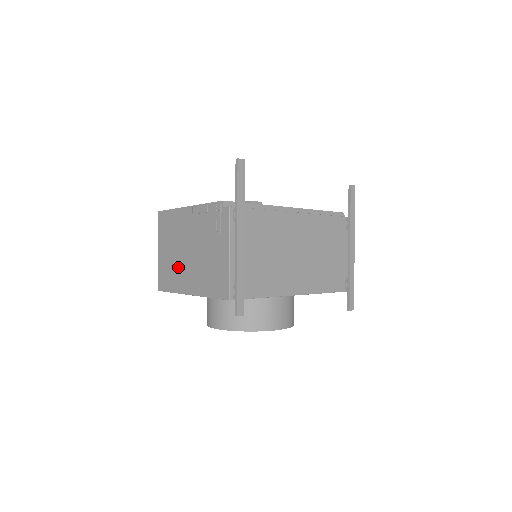
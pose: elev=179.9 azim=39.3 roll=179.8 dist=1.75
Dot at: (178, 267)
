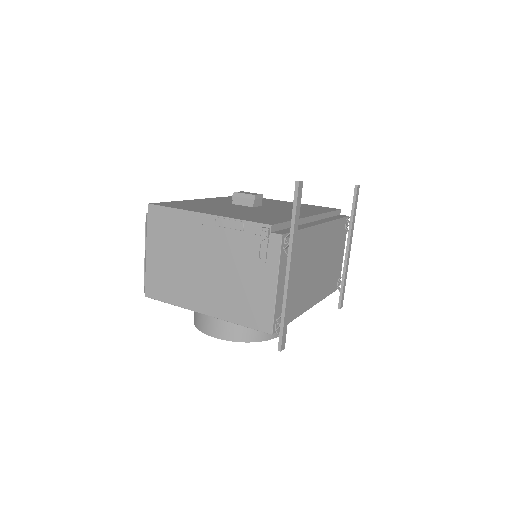
Dot at: (185, 279)
